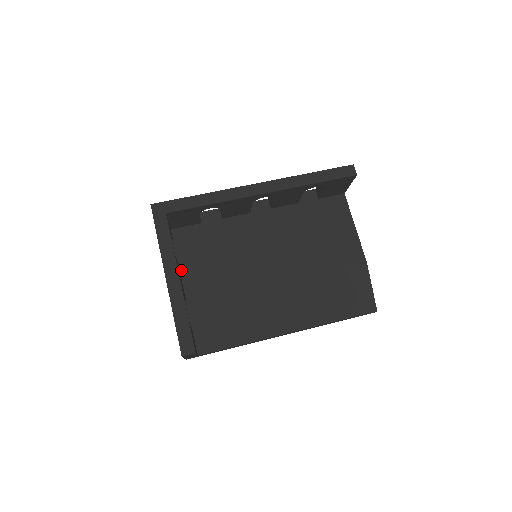
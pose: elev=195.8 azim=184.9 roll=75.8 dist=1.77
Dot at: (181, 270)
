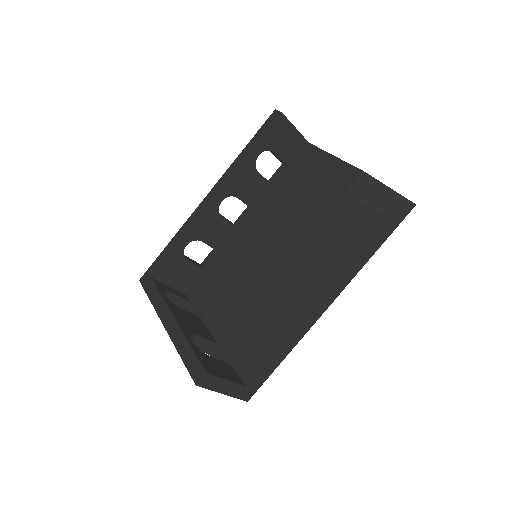
Dot at: (204, 320)
